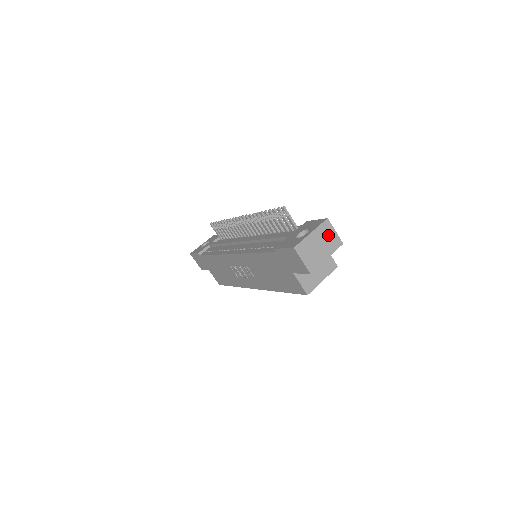
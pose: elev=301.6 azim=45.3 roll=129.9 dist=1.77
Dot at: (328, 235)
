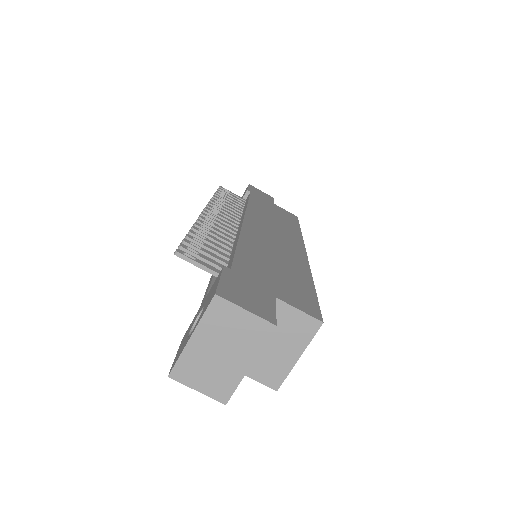
Dot at: (232, 325)
